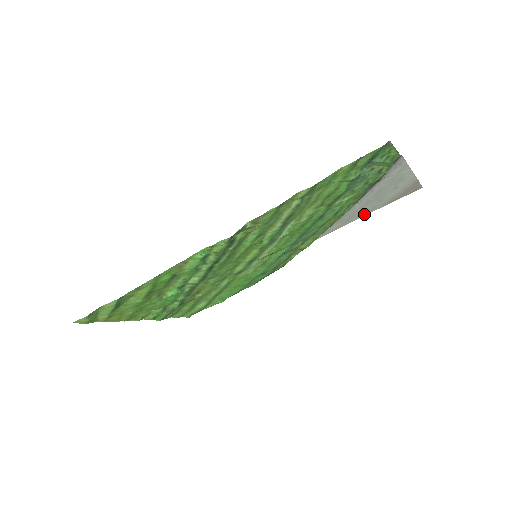
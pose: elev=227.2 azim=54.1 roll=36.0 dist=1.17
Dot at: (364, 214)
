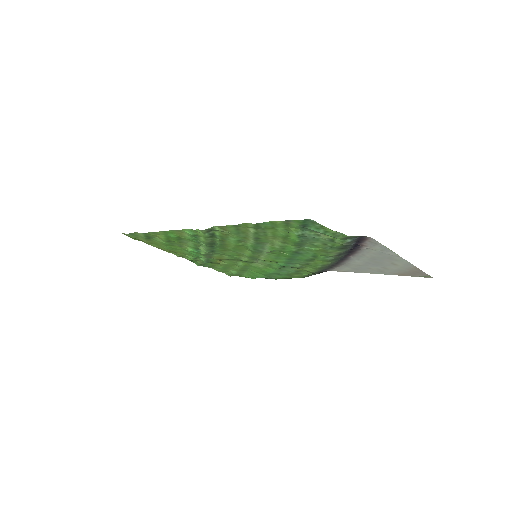
Dot at: (375, 272)
